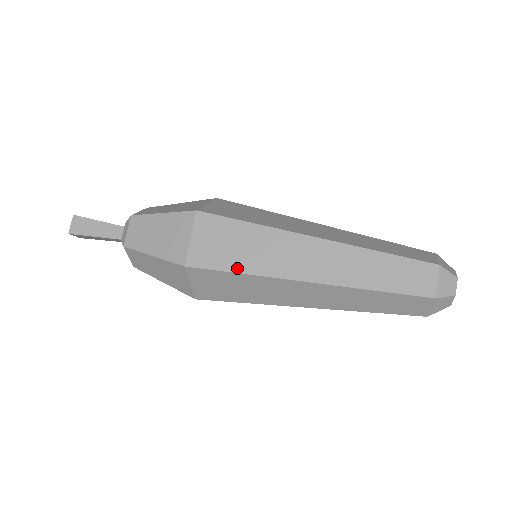
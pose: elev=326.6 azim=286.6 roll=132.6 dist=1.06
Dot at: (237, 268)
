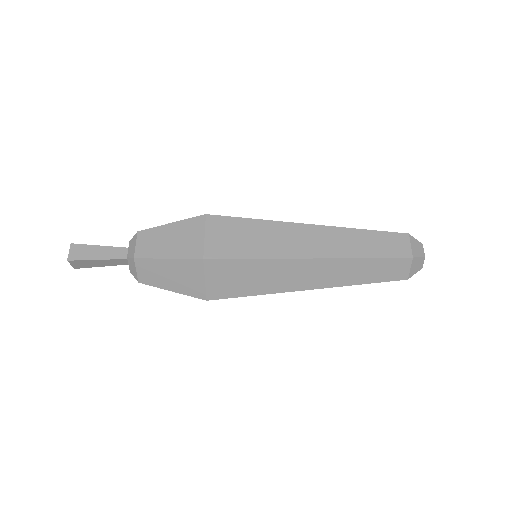
Dot at: (251, 255)
